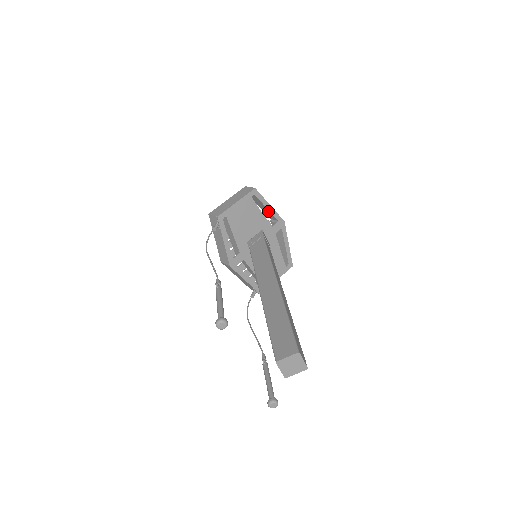
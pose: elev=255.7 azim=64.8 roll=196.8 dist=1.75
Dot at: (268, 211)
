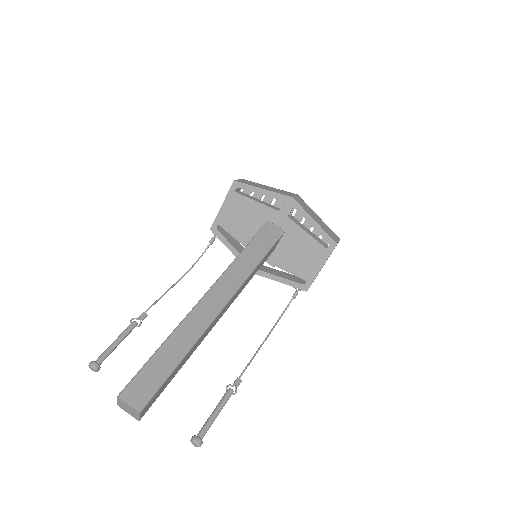
Dot at: occluded
